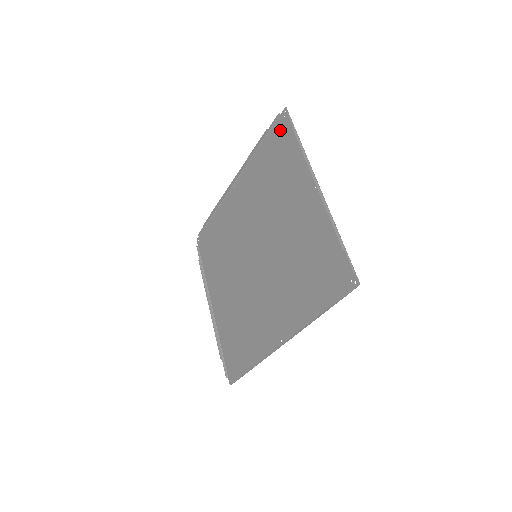
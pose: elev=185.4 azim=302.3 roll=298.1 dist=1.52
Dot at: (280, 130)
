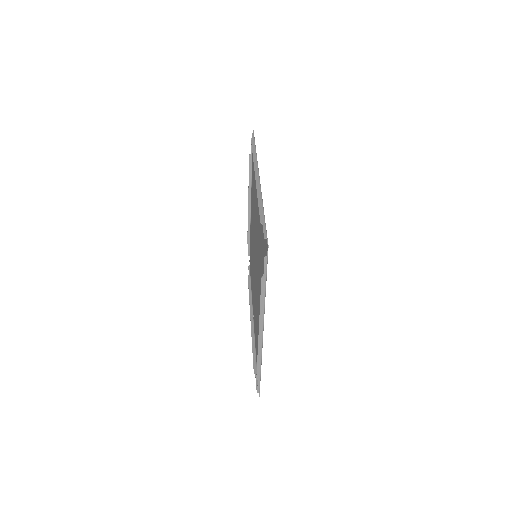
Dot at: (265, 247)
